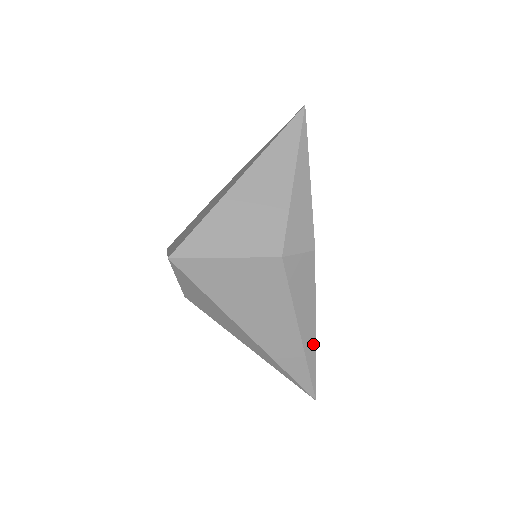
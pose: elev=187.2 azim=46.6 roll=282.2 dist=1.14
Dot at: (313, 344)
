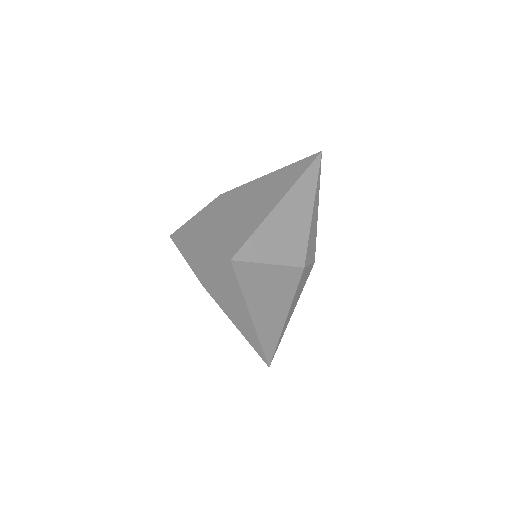
Dot at: (286, 327)
